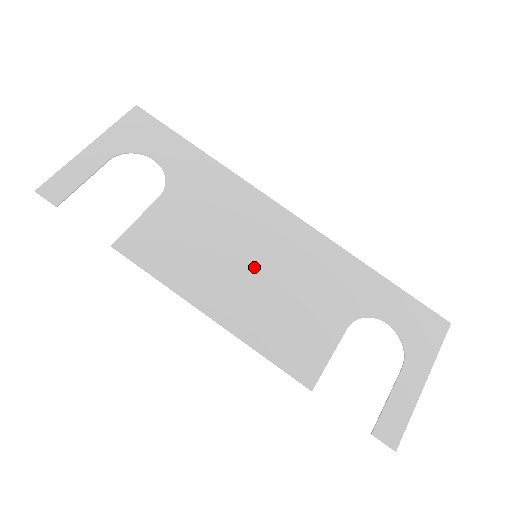
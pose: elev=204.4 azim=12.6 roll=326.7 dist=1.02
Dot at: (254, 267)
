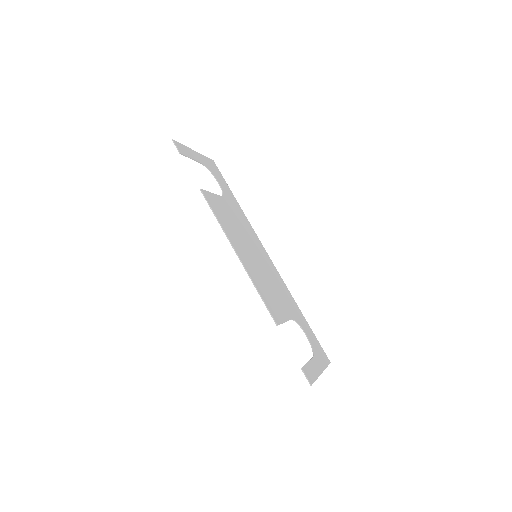
Dot at: (255, 258)
